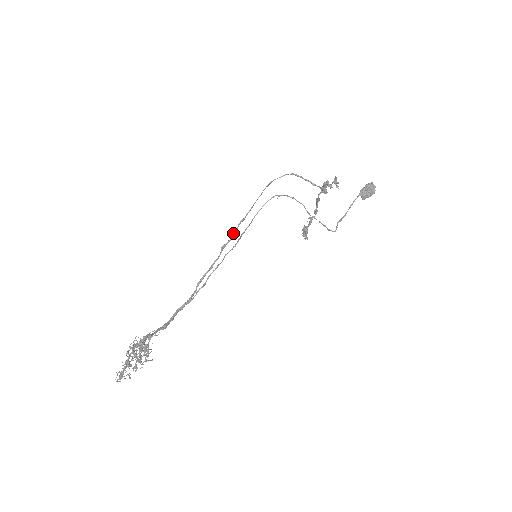
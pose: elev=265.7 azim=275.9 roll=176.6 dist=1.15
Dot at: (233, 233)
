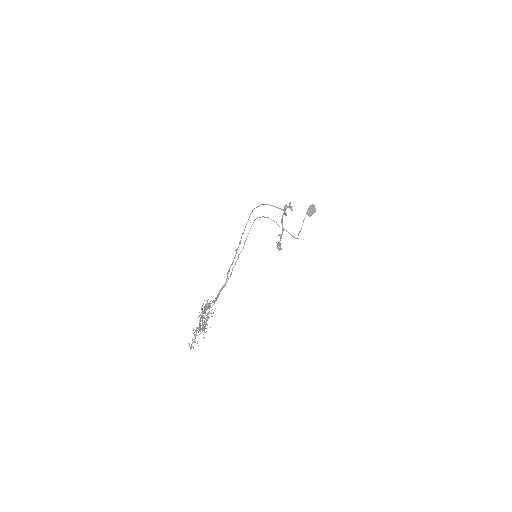
Dot at: (239, 242)
